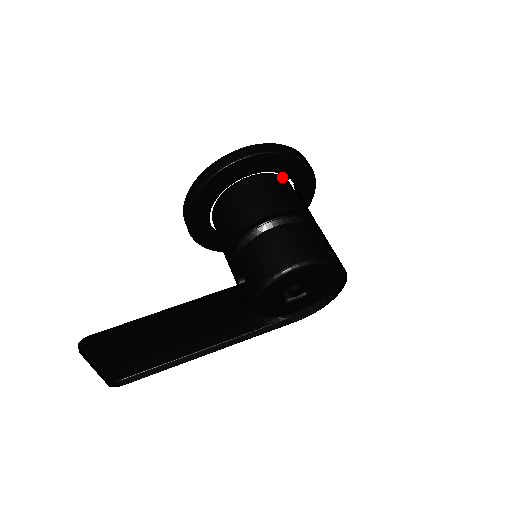
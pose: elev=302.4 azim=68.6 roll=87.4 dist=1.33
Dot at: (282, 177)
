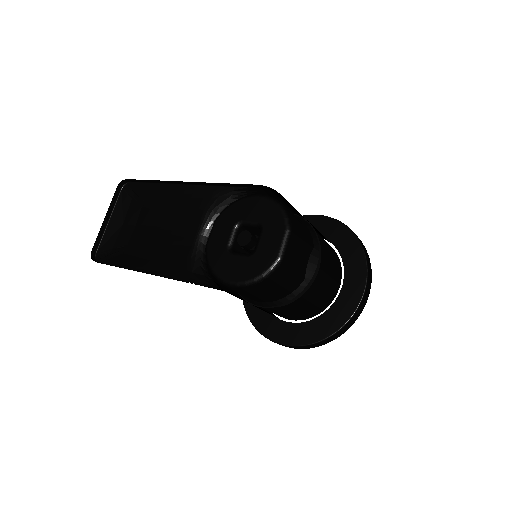
Dot at: occluded
